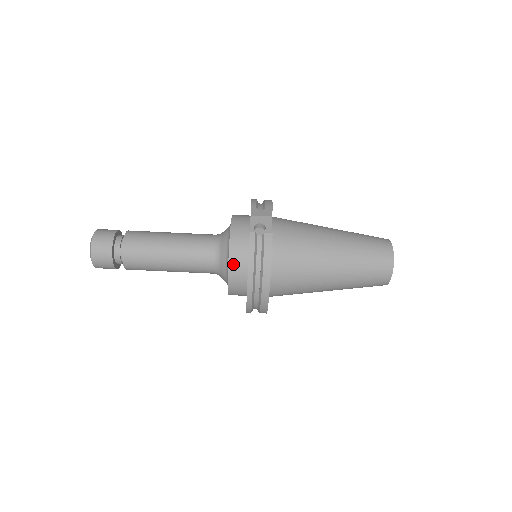
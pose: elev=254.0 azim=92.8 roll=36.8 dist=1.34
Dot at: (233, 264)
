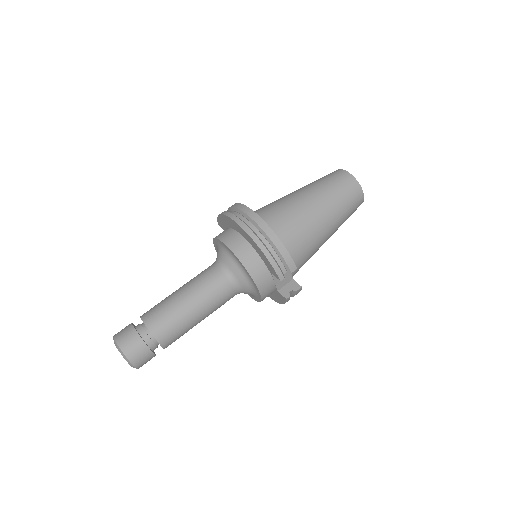
Dot at: occluded
